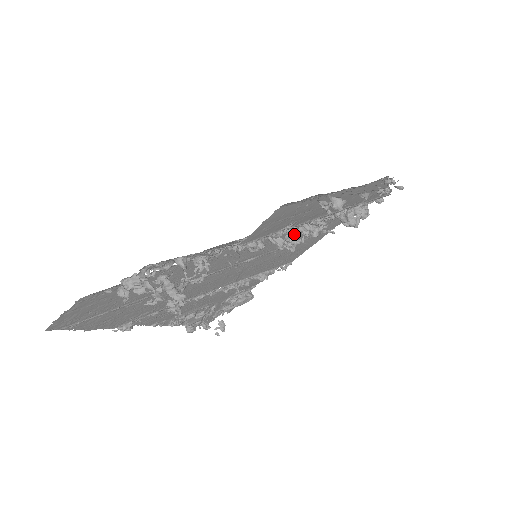
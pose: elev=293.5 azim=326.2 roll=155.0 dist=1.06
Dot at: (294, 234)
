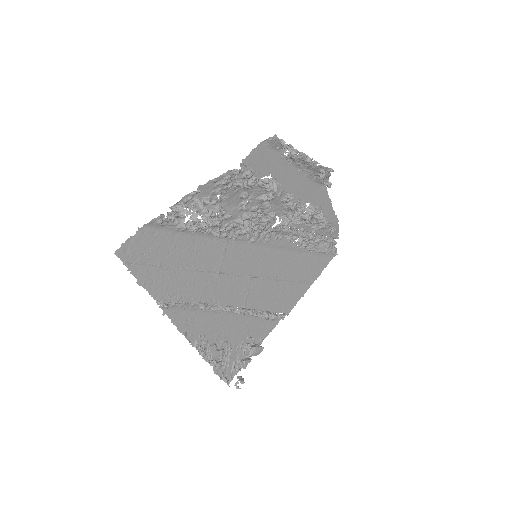
Dot at: (274, 178)
